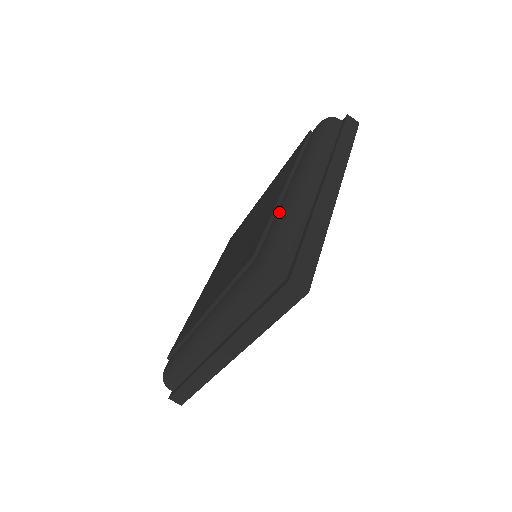
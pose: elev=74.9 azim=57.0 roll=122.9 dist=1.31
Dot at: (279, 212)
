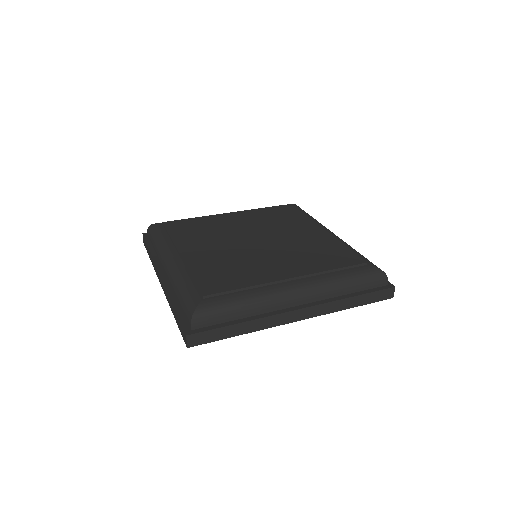
Dot at: (348, 246)
